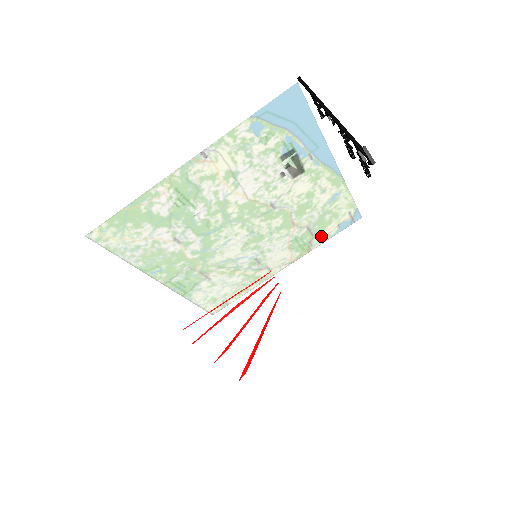
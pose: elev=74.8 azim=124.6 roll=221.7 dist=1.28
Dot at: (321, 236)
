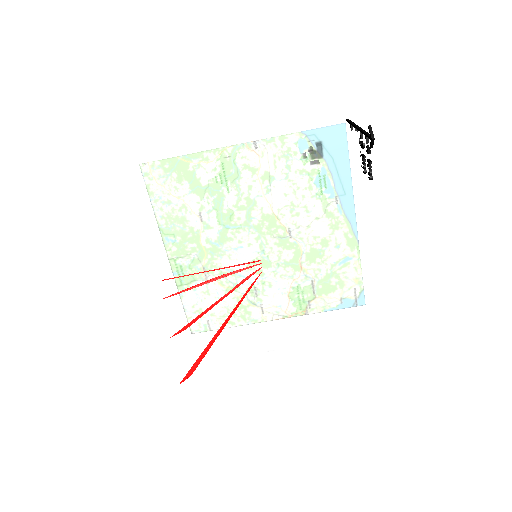
Dot at: (317, 253)
